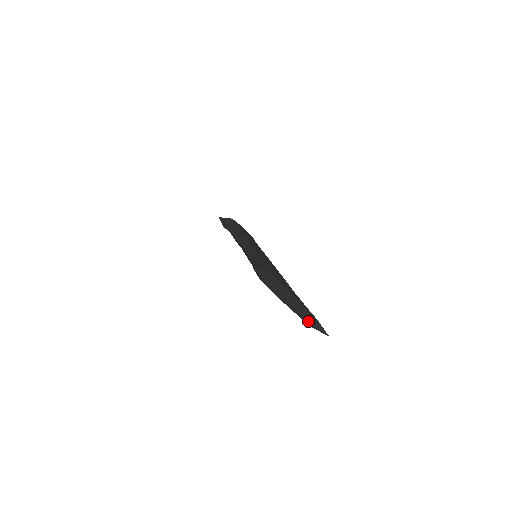
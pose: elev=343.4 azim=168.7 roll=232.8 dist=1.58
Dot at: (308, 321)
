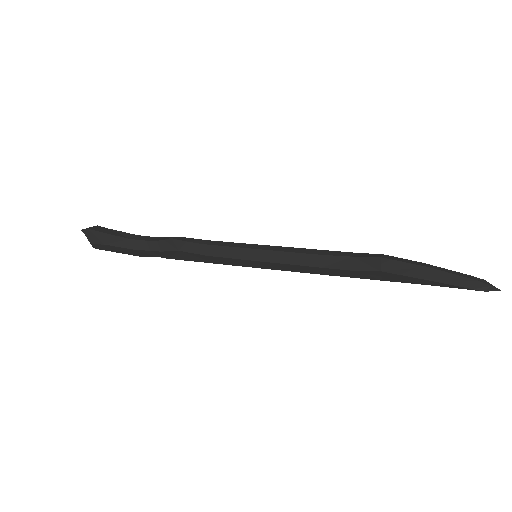
Dot at: (483, 286)
